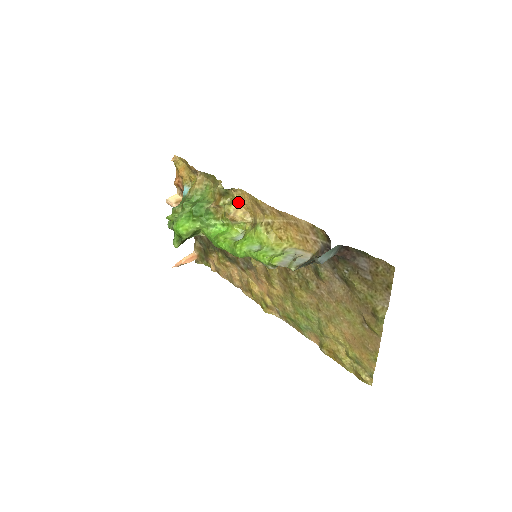
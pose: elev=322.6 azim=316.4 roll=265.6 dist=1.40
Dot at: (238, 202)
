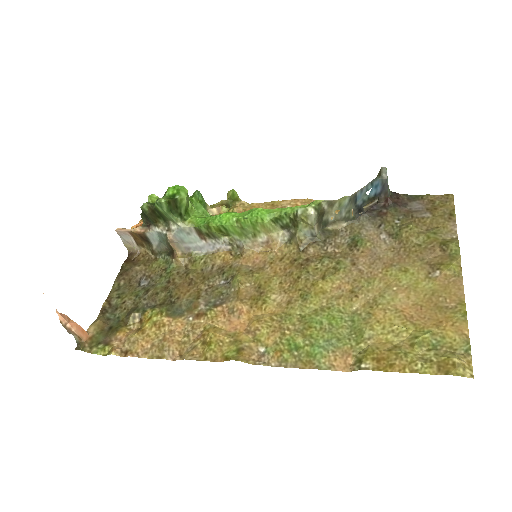
Dot at: occluded
